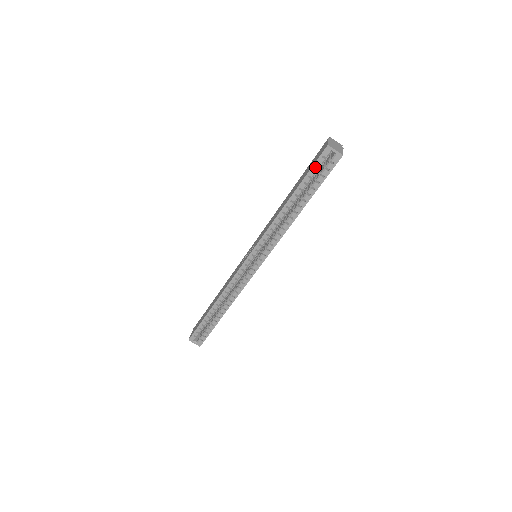
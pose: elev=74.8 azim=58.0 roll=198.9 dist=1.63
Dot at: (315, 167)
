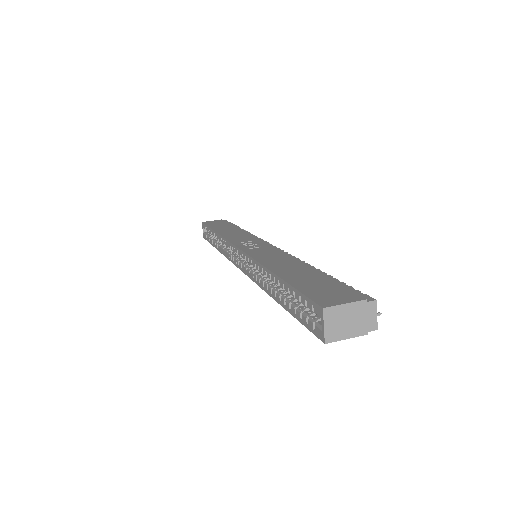
Dot at: (303, 298)
